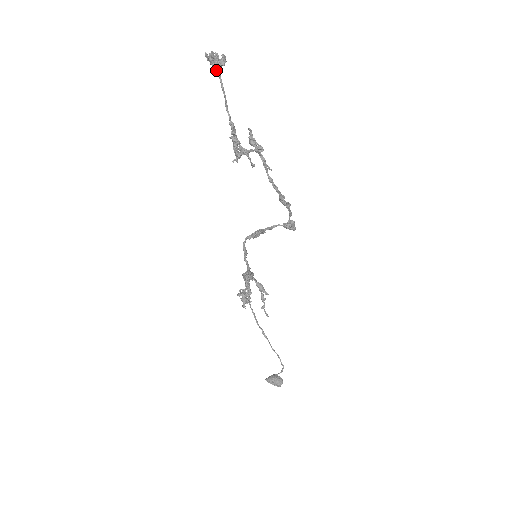
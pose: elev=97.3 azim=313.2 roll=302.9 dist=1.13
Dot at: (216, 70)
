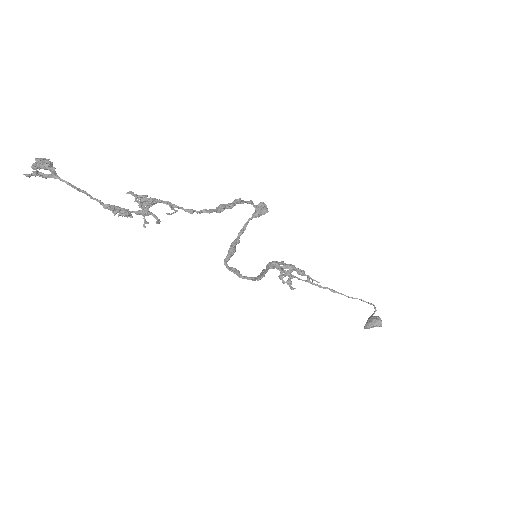
Dot at: (49, 177)
